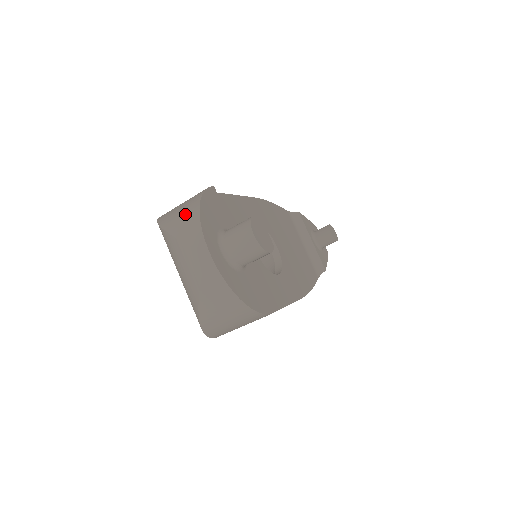
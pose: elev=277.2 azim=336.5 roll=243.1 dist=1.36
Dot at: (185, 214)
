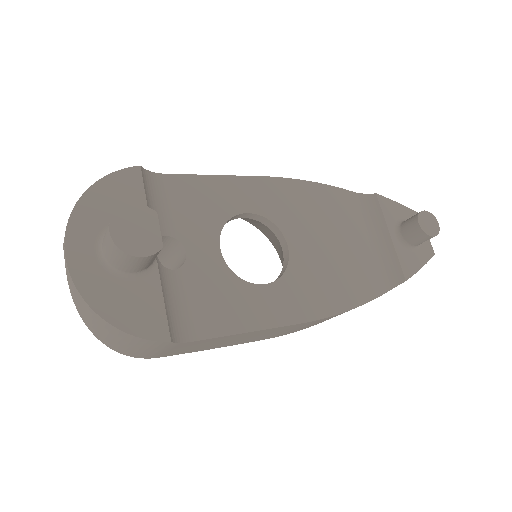
Dot at: occluded
